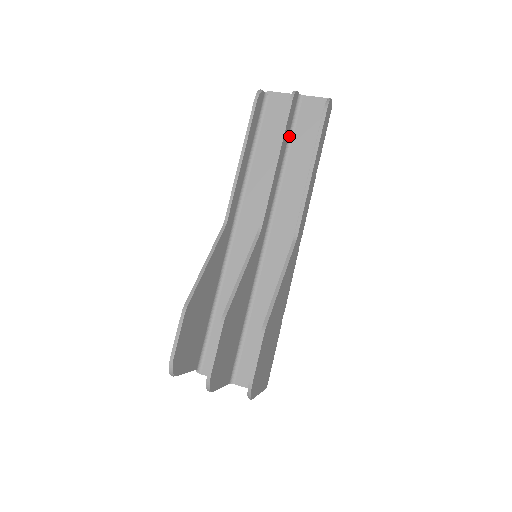
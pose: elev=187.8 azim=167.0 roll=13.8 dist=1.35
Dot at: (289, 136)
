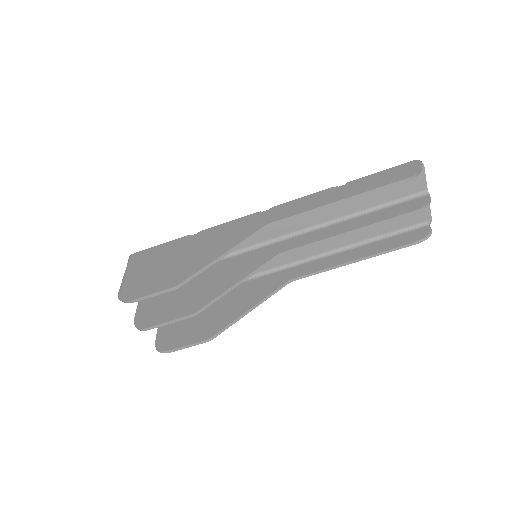
Dot at: occluded
